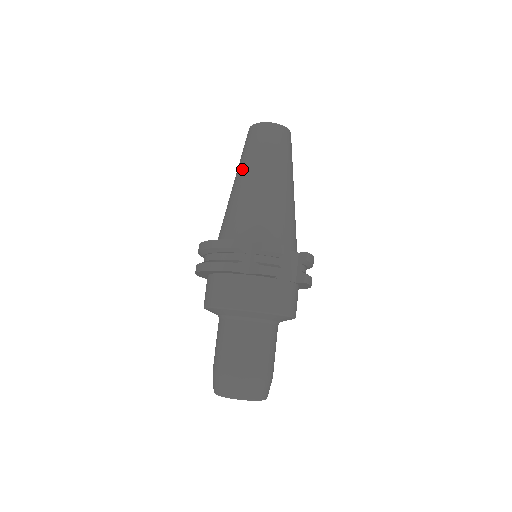
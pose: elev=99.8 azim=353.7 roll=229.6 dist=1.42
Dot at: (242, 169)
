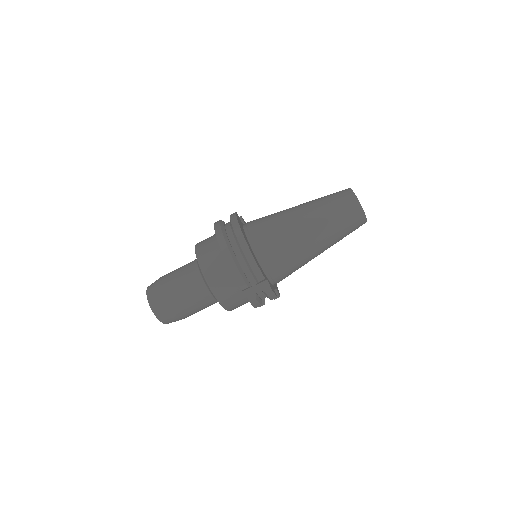
Dot at: (318, 221)
